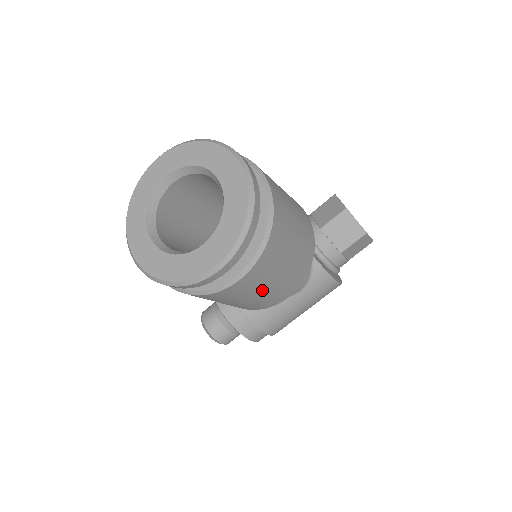
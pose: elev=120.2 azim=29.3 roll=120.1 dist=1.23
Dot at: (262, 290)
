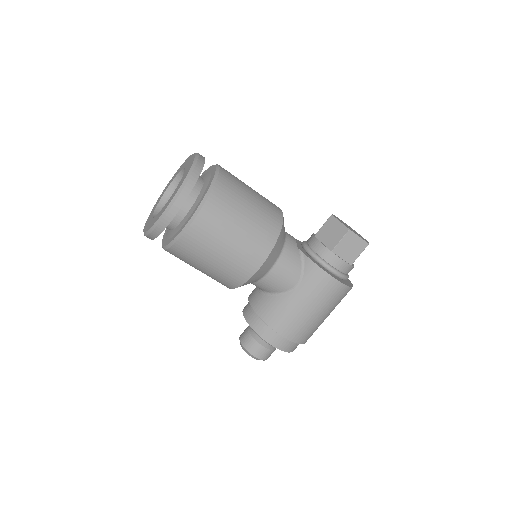
Dot at: (223, 245)
